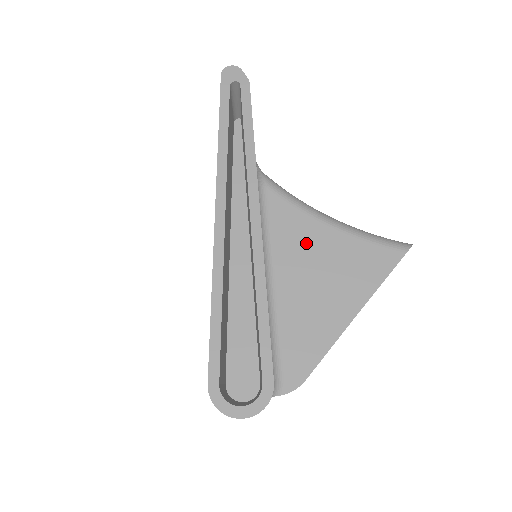
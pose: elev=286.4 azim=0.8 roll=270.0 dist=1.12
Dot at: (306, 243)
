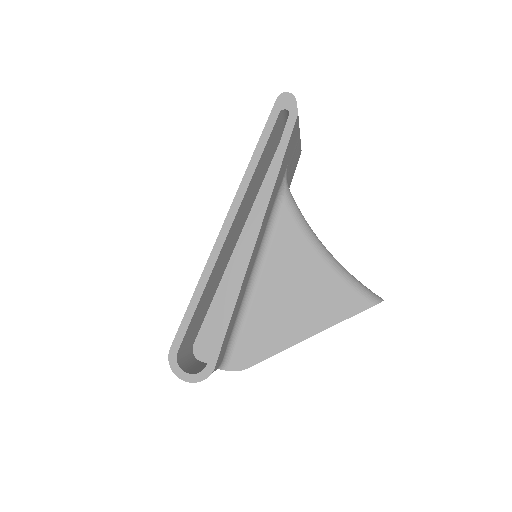
Dot at: (295, 266)
